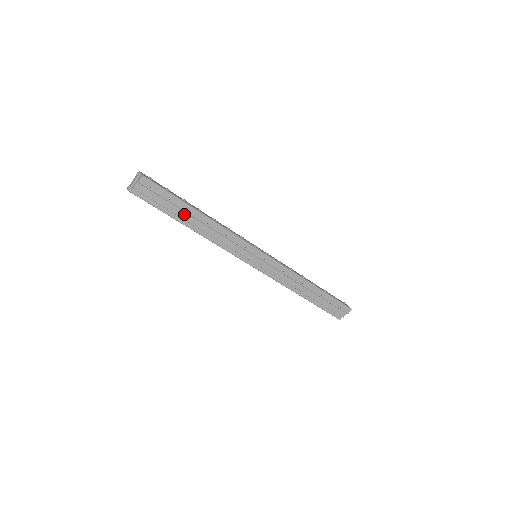
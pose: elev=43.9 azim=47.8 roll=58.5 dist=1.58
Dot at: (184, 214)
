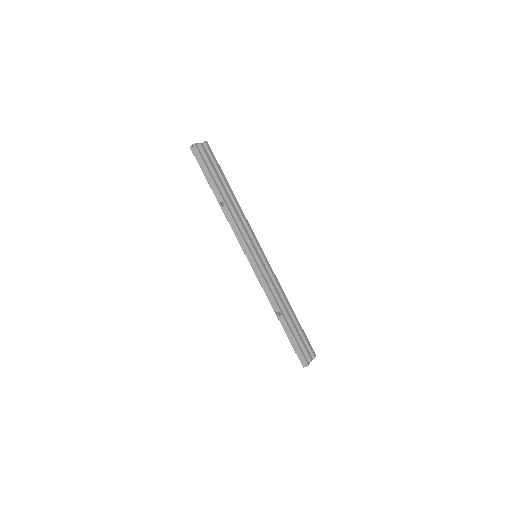
Dot at: (223, 184)
